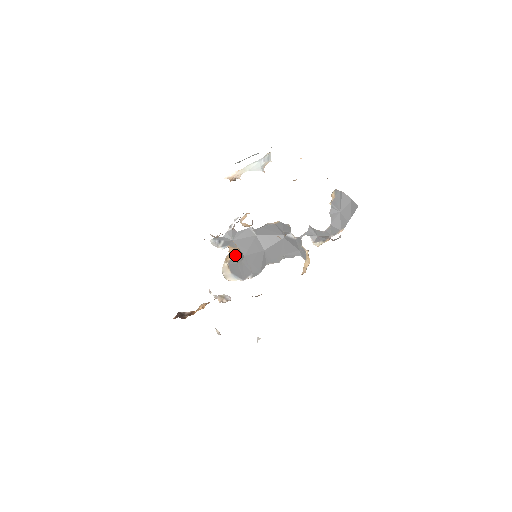
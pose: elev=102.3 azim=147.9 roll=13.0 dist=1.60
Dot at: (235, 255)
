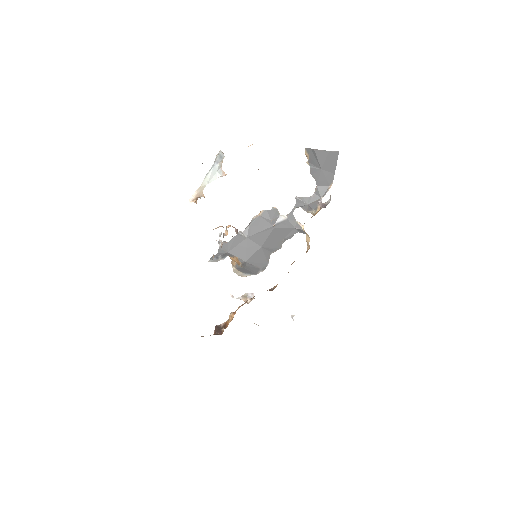
Dot at: (237, 263)
